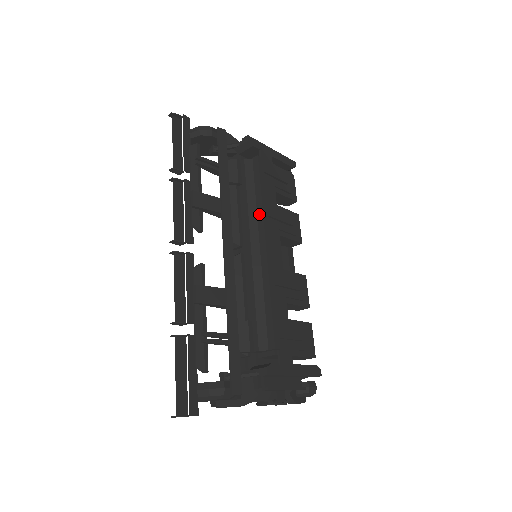
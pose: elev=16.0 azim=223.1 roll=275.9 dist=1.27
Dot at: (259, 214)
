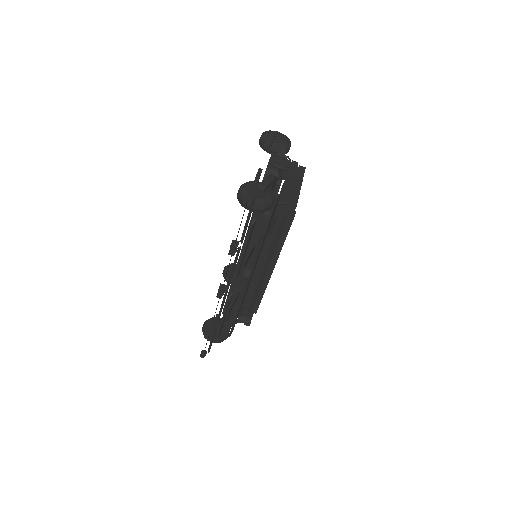
Dot at: (277, 252)
